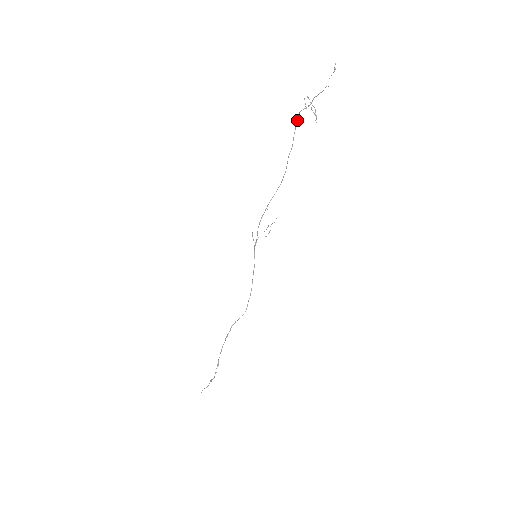
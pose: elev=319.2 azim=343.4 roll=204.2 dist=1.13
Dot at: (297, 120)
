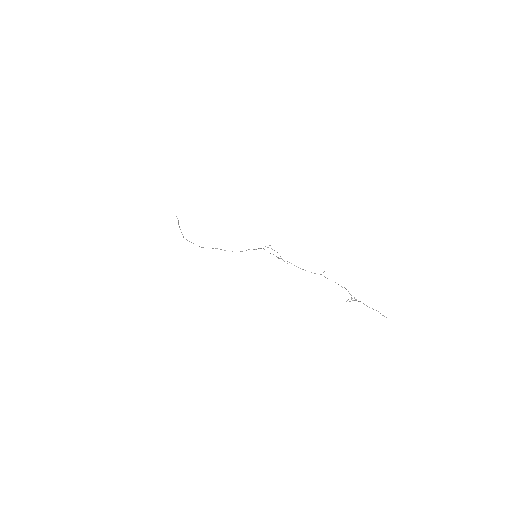
Dot at: occluded
